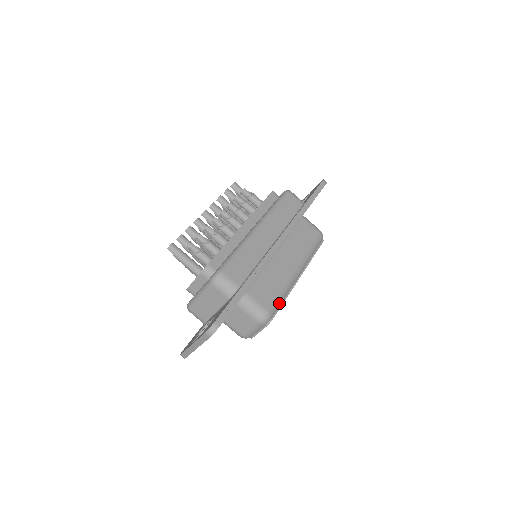
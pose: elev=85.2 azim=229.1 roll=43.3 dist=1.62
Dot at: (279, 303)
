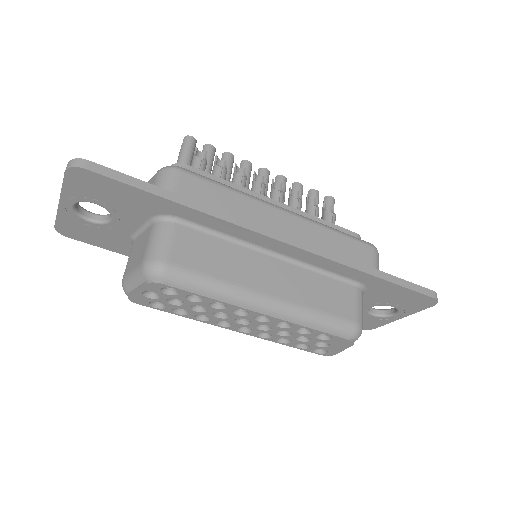
Dot at: (194, 284)
